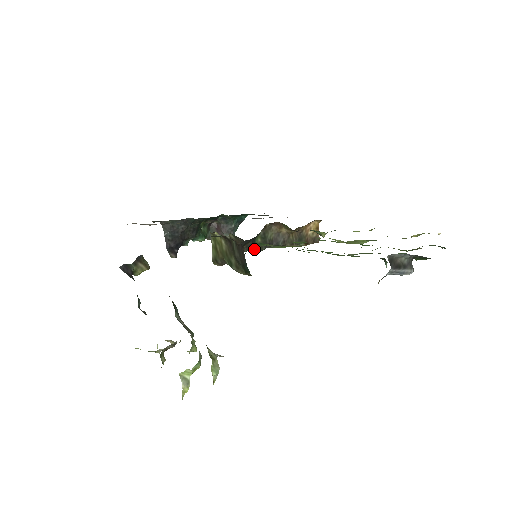
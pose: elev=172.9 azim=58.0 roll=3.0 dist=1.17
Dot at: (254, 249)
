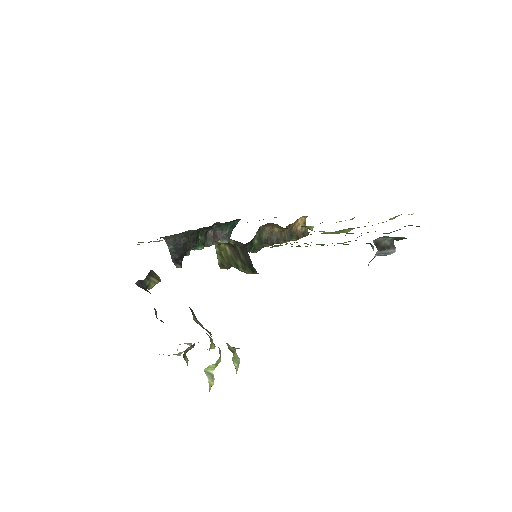
Dot at: (252, 250)
